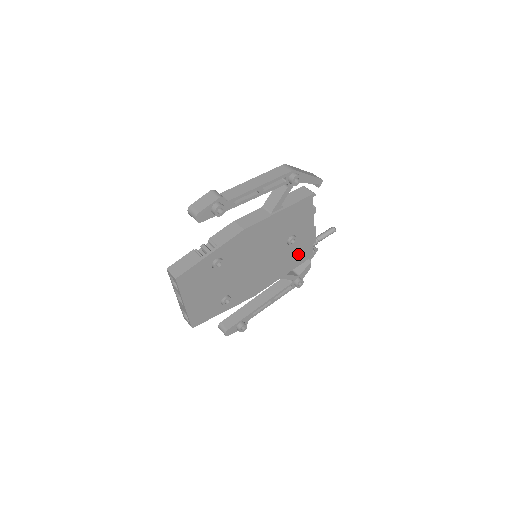
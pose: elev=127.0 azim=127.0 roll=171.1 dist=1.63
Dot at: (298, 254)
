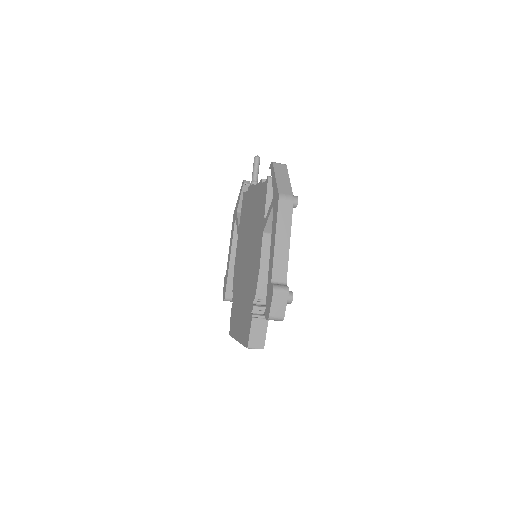
Dot at: occluded
